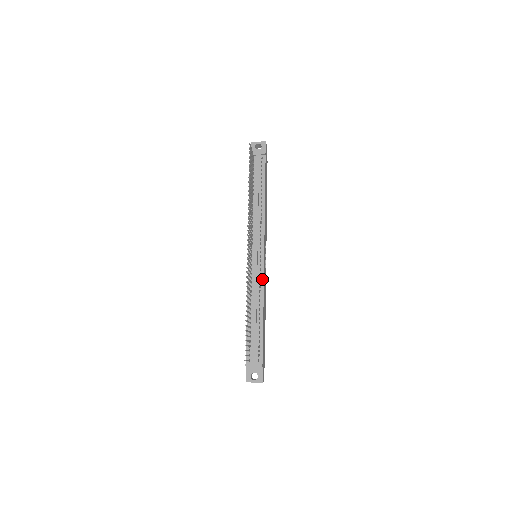
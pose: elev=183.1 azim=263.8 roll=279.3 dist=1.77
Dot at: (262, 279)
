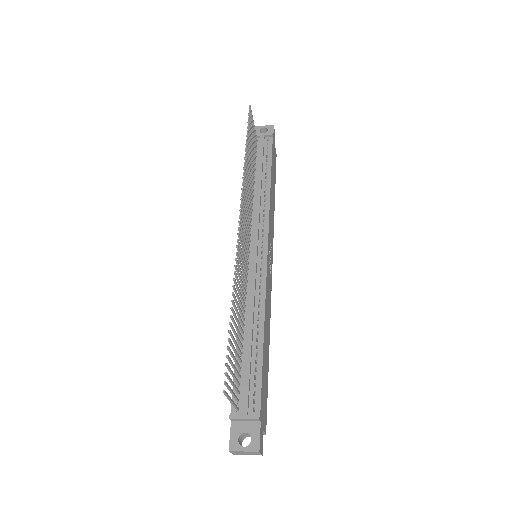
Dot at: (263, 282)
